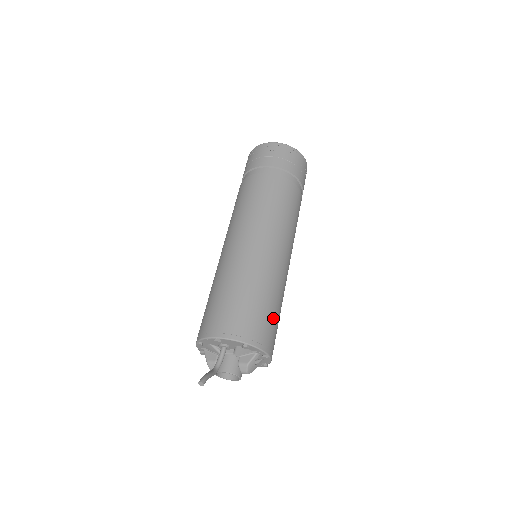
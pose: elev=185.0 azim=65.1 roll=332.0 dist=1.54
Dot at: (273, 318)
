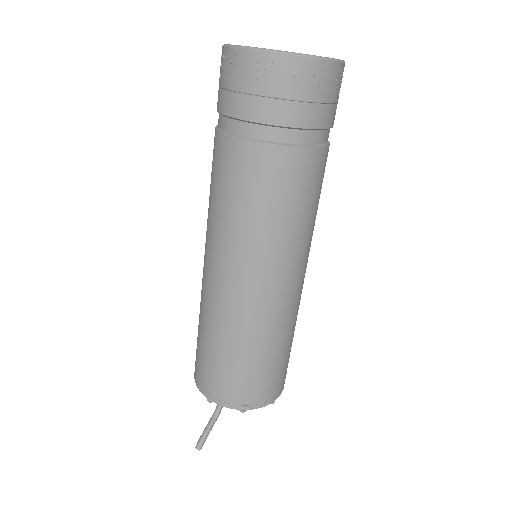
Dot at: (277, 367)
